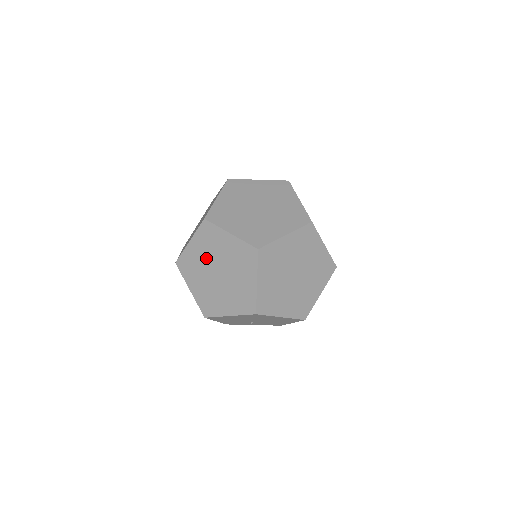
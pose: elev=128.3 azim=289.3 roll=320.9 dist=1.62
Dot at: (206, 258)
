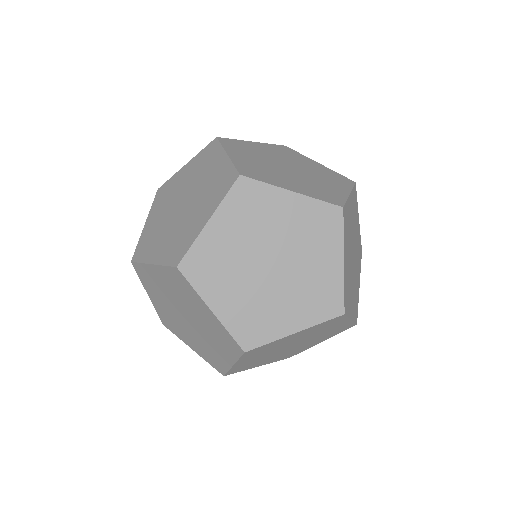
Dot at: (173, 296)
